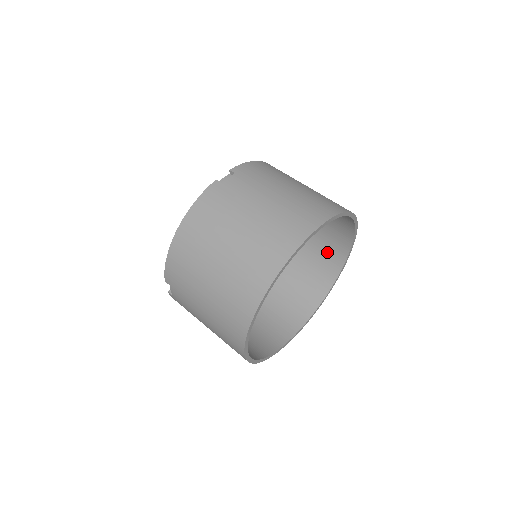
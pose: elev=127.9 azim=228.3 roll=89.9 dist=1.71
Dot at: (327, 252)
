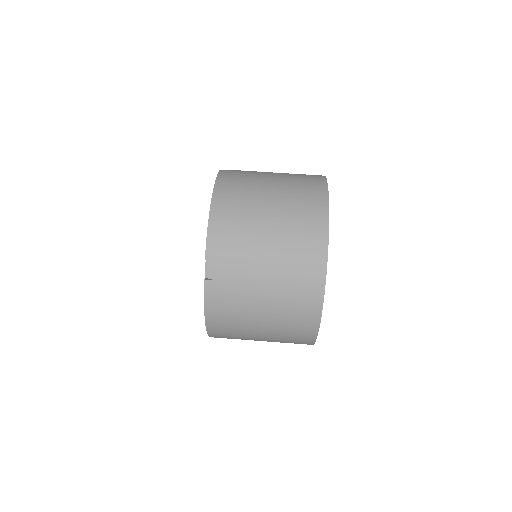
Dot at: occluded
